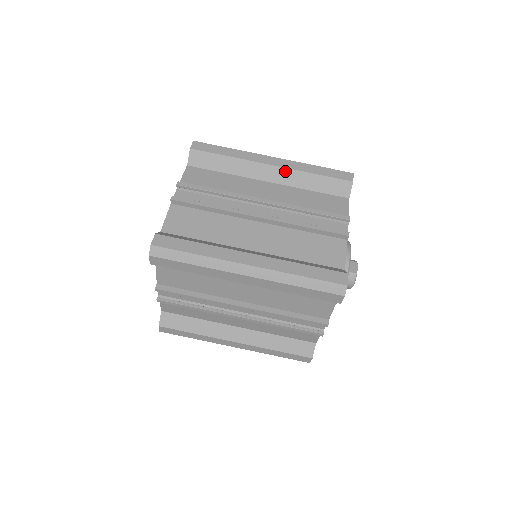
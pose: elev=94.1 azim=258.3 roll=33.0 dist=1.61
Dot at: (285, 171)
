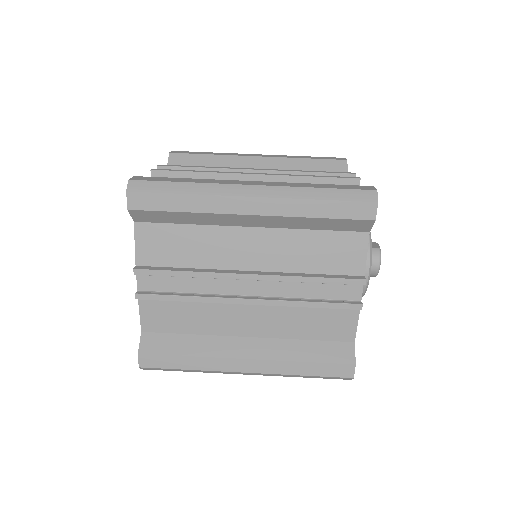
Dot at: (273, 160)
